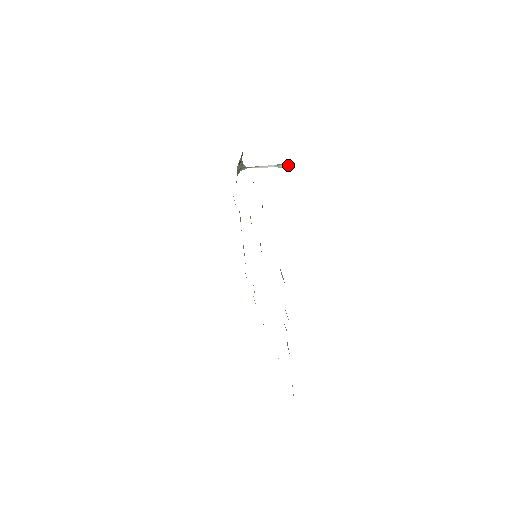
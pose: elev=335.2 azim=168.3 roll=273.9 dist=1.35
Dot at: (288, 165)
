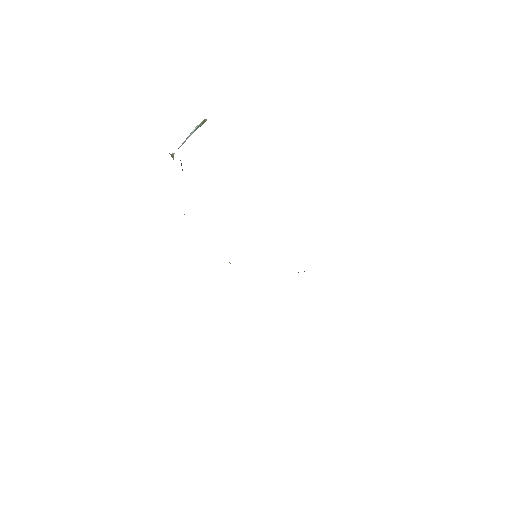
Dot at: (206, 120)
